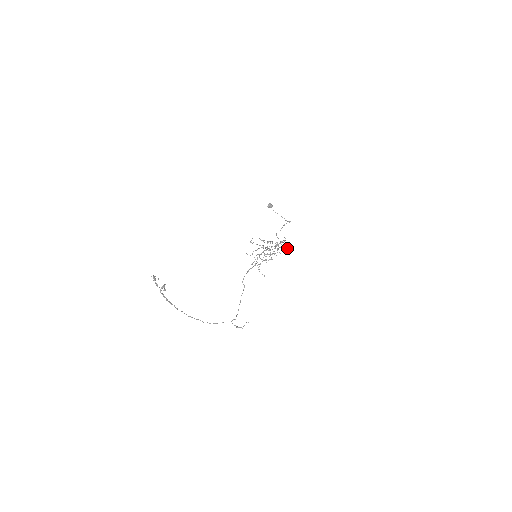
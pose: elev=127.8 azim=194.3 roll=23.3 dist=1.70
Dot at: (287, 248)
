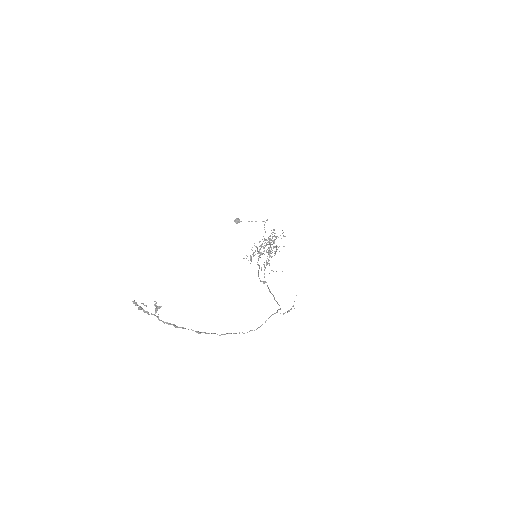
Dot at: (283, 236)
